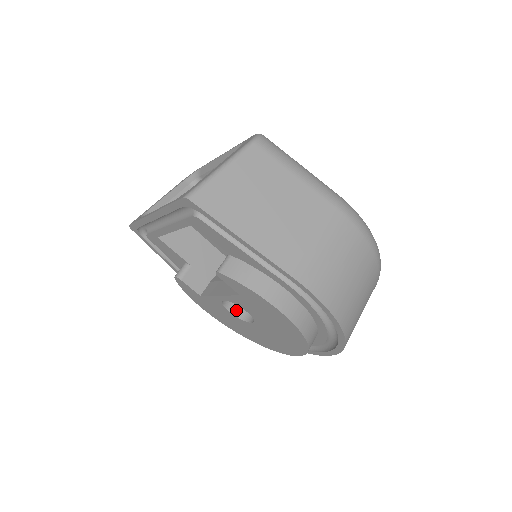
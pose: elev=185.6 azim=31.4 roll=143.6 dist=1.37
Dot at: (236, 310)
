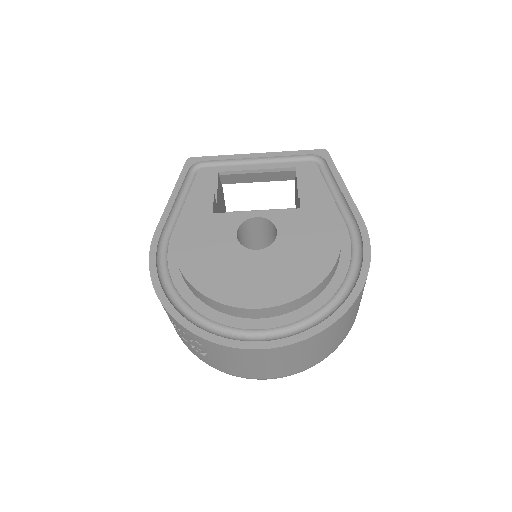
Dot at: occluded
